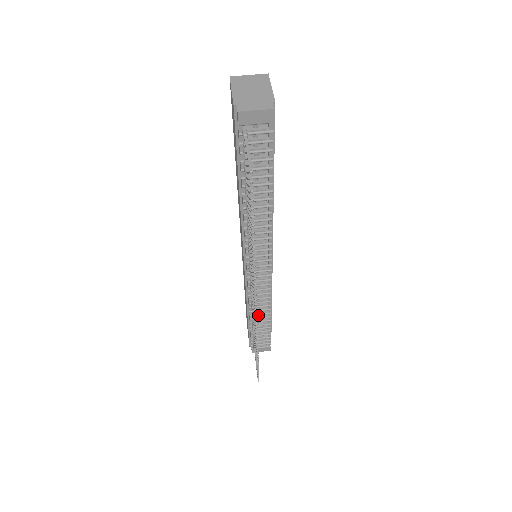
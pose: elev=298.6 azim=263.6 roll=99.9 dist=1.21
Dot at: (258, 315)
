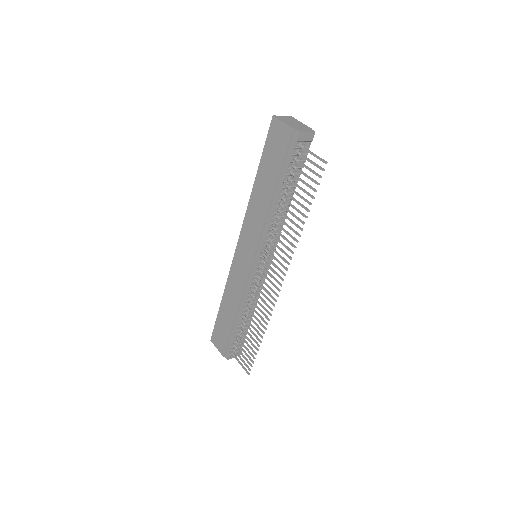
Dot at: occluded
